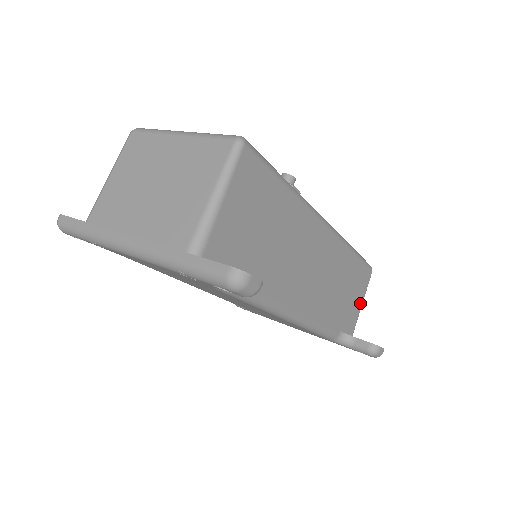
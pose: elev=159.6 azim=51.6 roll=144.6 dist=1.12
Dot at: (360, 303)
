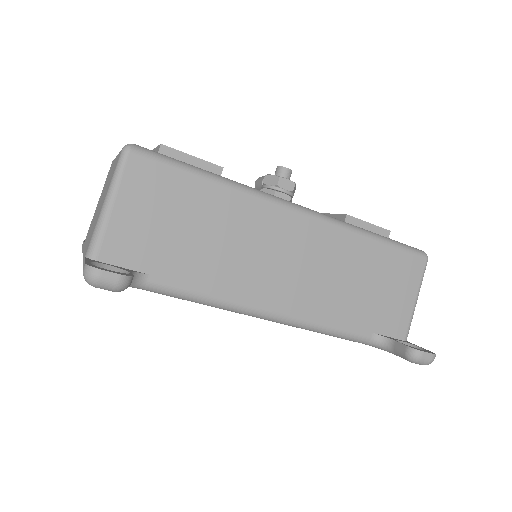
Dot at: (410, 299)
